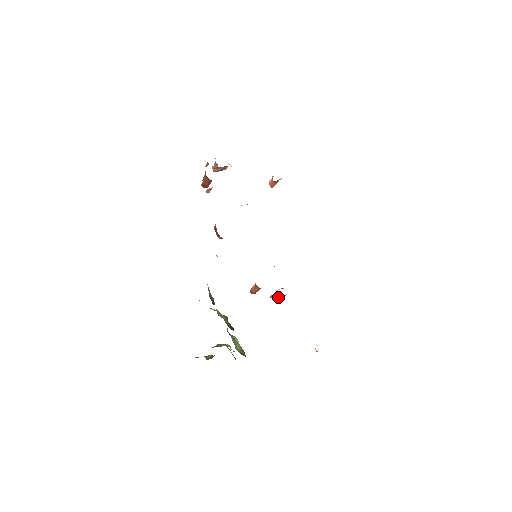
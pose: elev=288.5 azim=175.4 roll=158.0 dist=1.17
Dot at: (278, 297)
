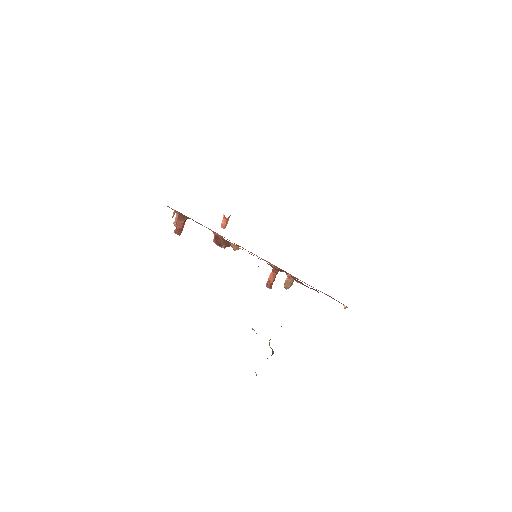
Dot at: (290, 282)
